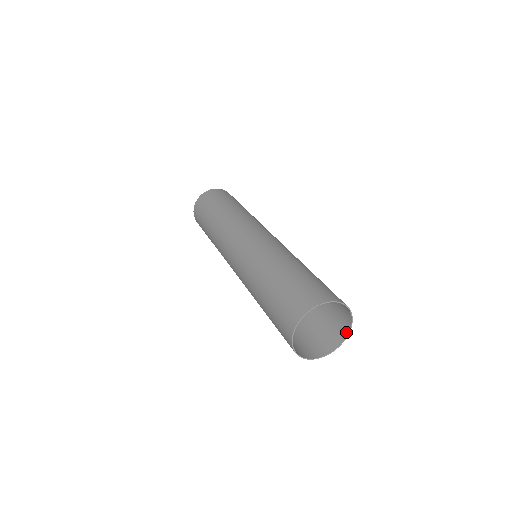
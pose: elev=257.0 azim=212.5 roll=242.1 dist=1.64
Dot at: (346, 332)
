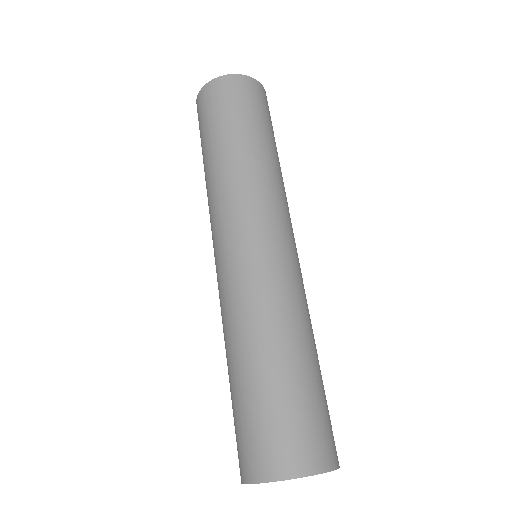
Dot at: occluded
